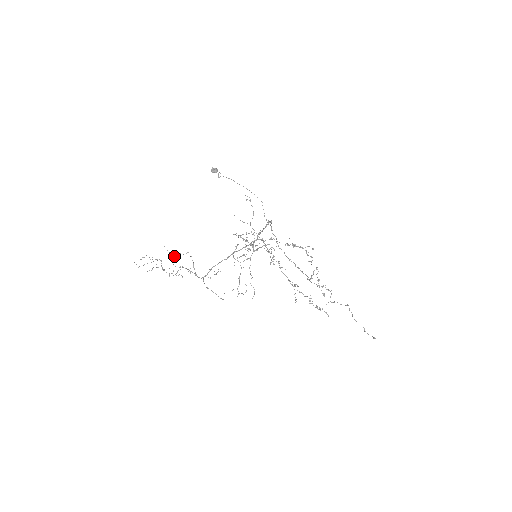
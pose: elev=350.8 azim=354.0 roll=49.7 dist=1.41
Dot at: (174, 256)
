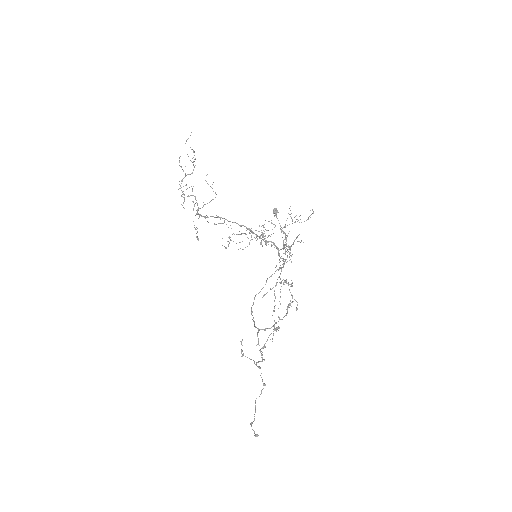
Dot at: occluded
